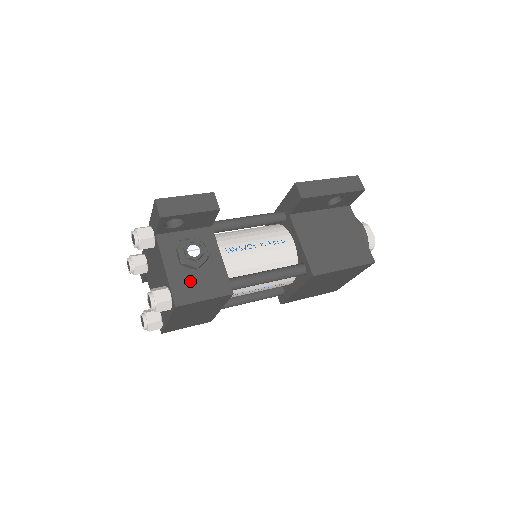
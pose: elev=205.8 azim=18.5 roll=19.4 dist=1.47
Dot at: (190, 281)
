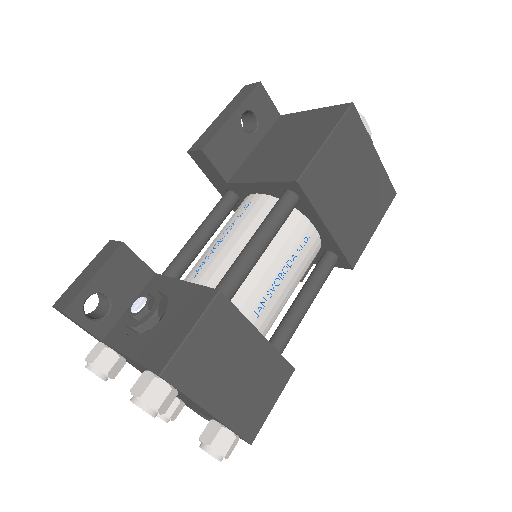
Dot at: (161, 335)
